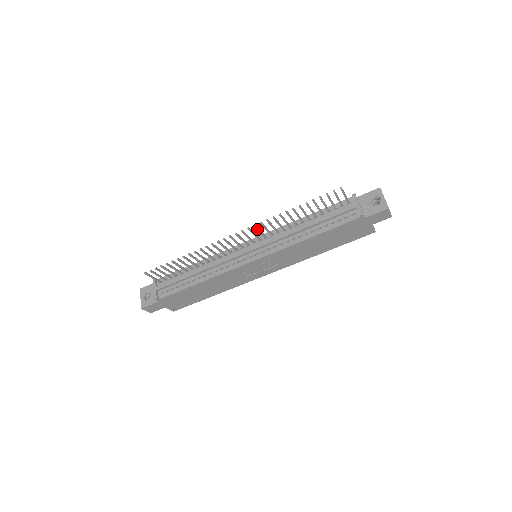
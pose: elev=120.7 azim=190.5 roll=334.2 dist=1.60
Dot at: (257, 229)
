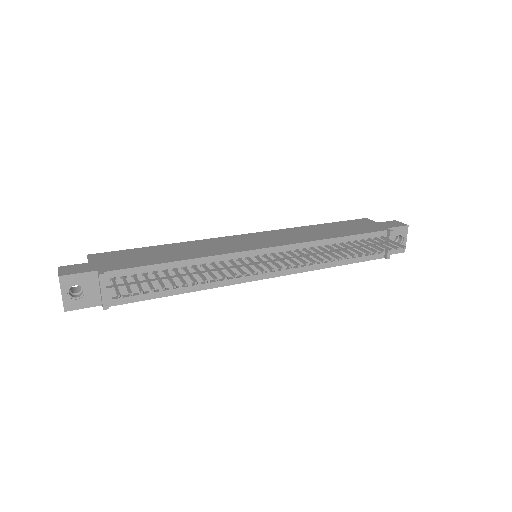
Dot at: (302, 262)
